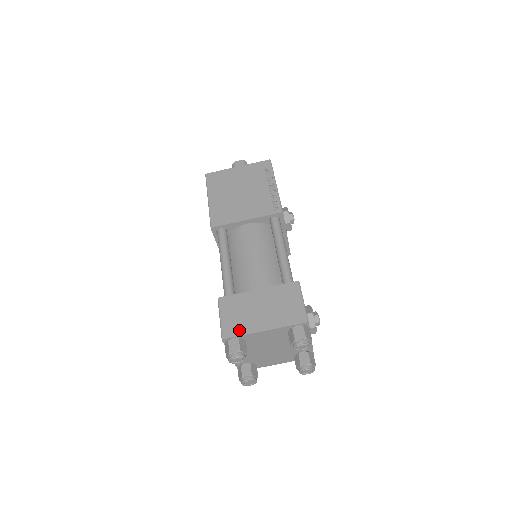
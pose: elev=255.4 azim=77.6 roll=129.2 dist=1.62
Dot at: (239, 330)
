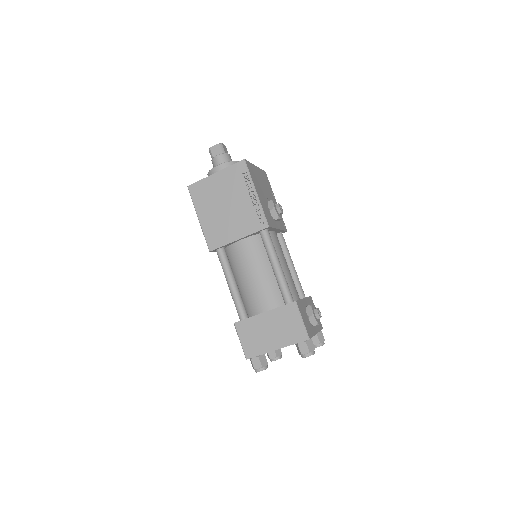
Dot at: (257, 351)
